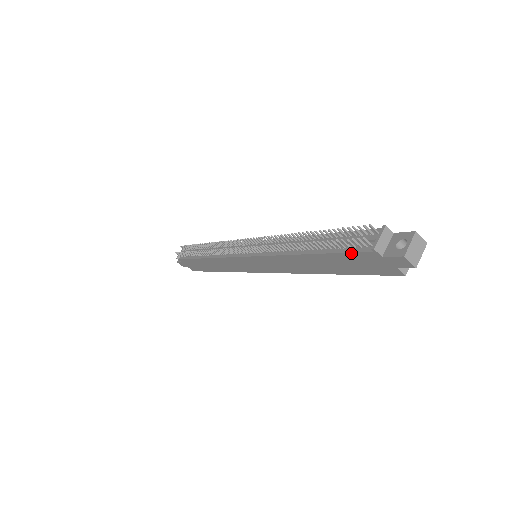
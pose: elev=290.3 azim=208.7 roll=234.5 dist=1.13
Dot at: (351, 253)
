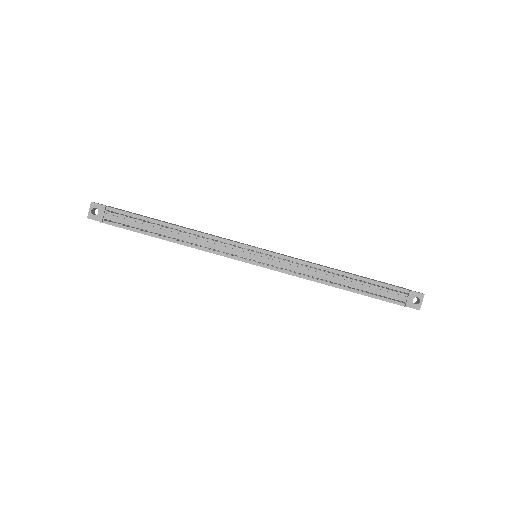
Dot at: (386, 301)
